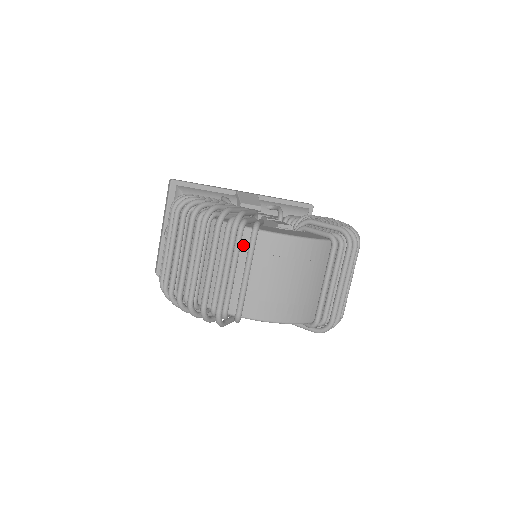
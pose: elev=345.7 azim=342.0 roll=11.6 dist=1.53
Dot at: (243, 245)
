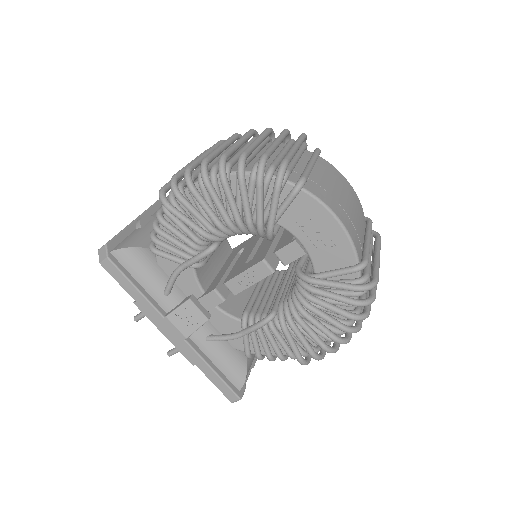
Dot at: (305, 155)
